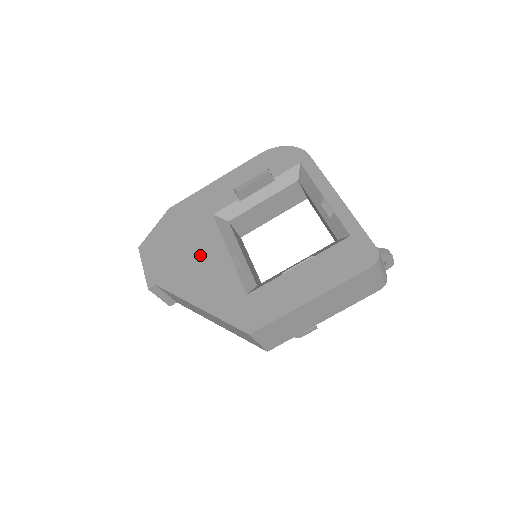
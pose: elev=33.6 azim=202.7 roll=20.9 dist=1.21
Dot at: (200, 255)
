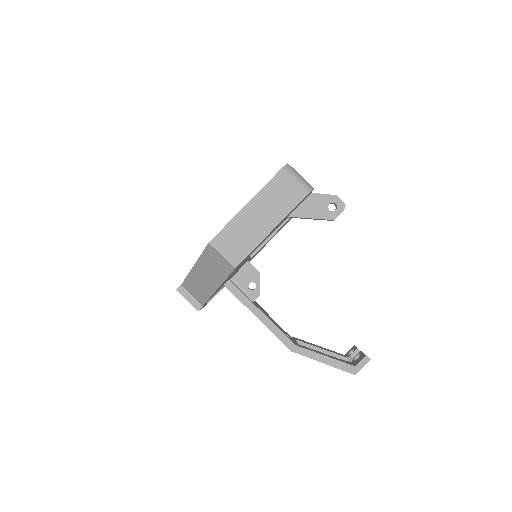
Dot at: occluded
